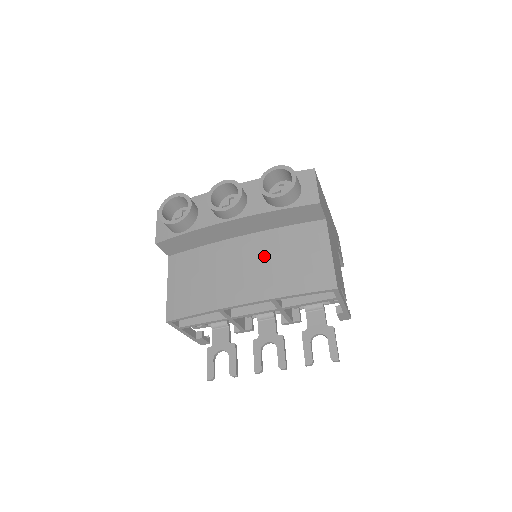
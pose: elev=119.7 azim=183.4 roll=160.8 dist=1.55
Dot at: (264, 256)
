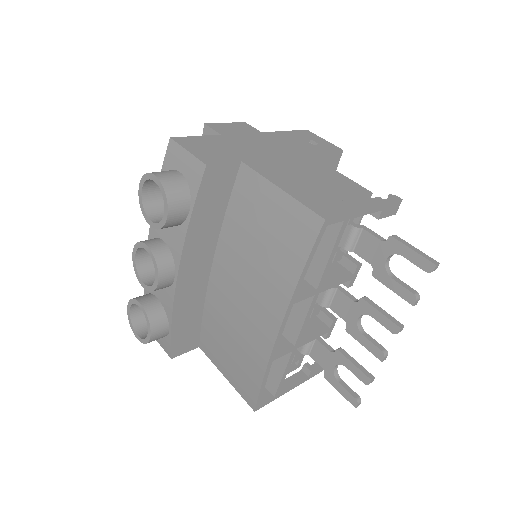
Dot at: (241, 267)
